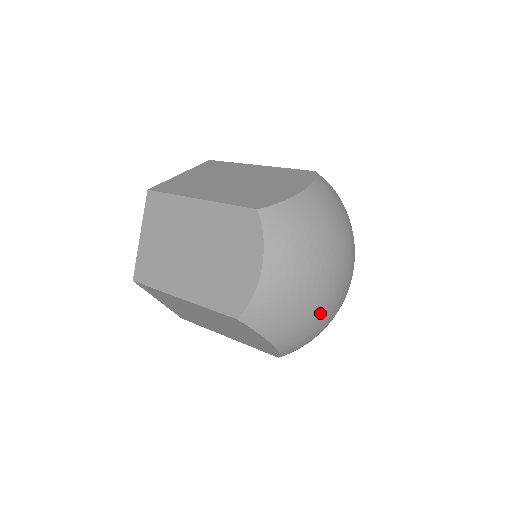
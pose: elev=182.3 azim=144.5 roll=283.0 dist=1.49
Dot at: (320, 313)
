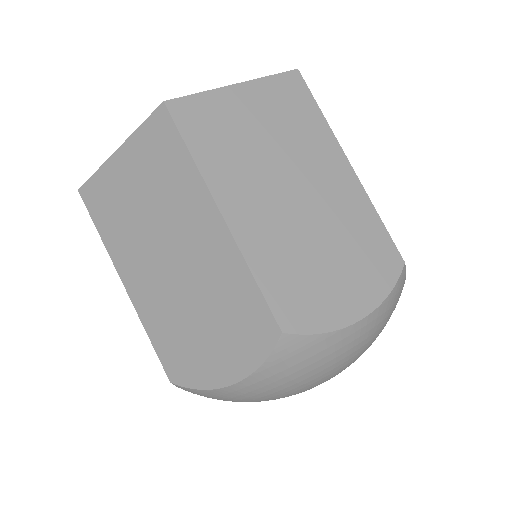
Dot at: occluded
